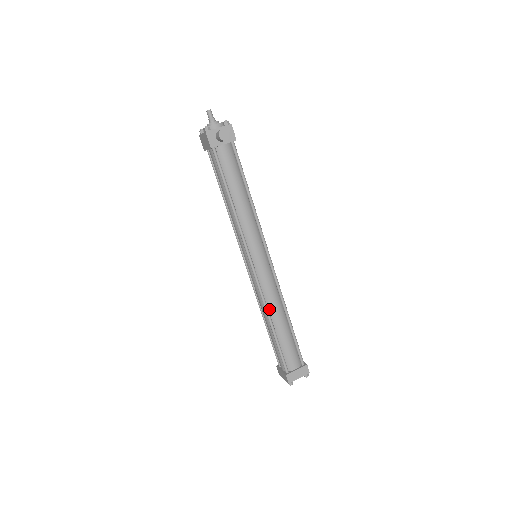
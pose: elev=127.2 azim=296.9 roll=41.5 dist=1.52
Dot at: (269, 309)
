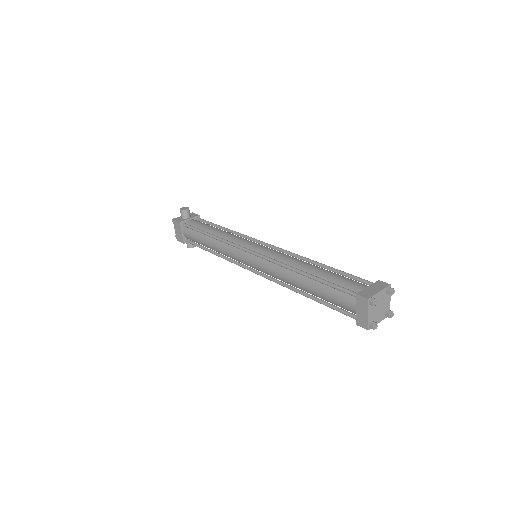
Dot at: (290, 266)
